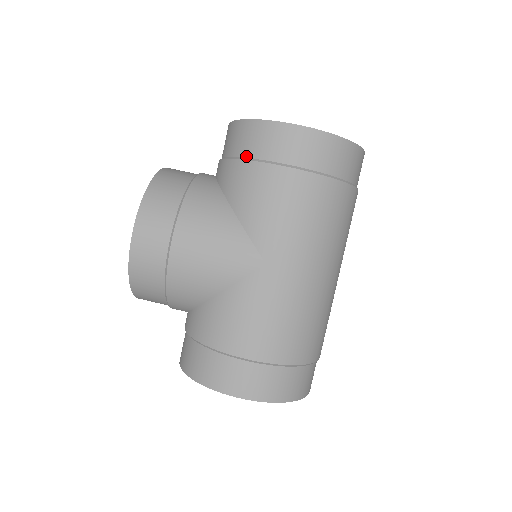
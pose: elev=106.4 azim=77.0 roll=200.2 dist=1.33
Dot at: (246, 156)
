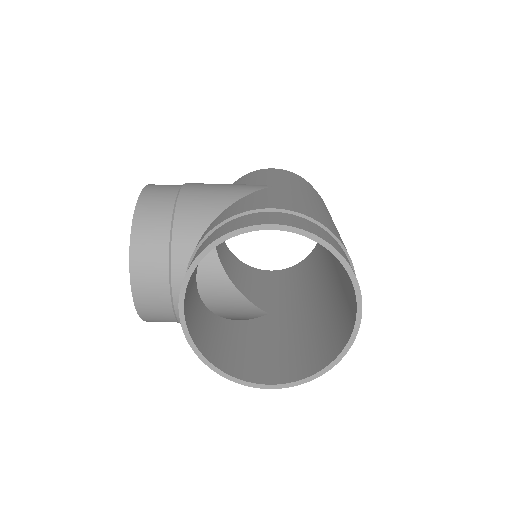
Dot at: occluded
